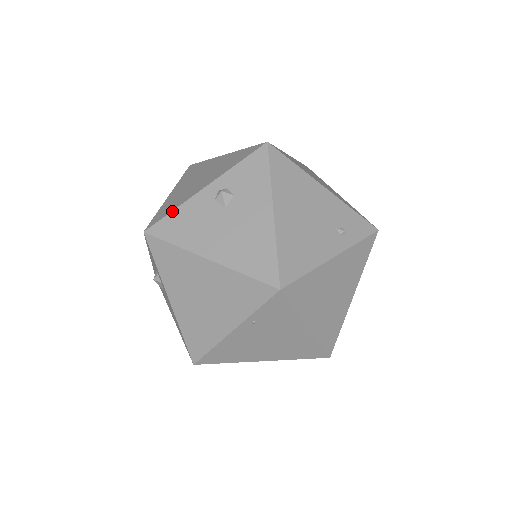
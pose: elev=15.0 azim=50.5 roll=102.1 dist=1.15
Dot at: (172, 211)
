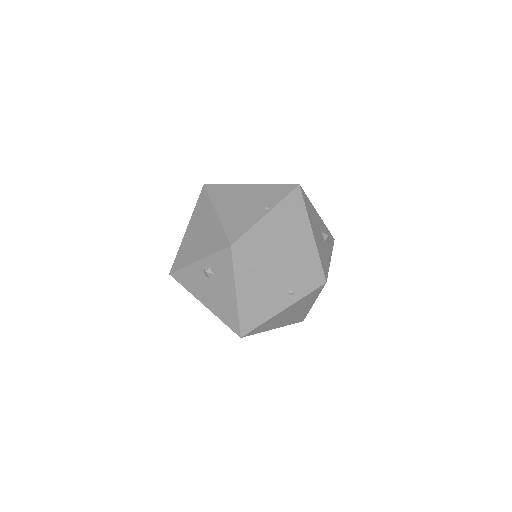
Dot at: (182, 268)
